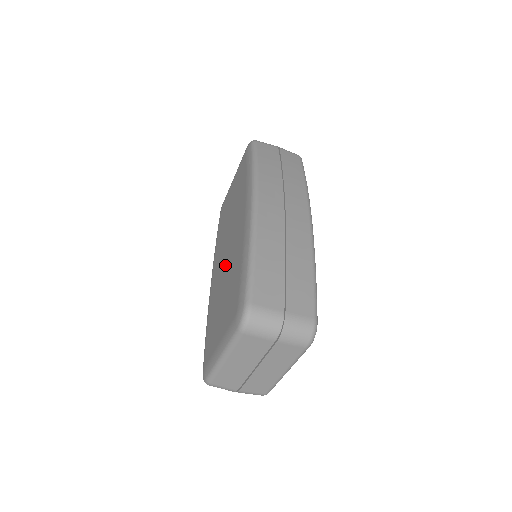
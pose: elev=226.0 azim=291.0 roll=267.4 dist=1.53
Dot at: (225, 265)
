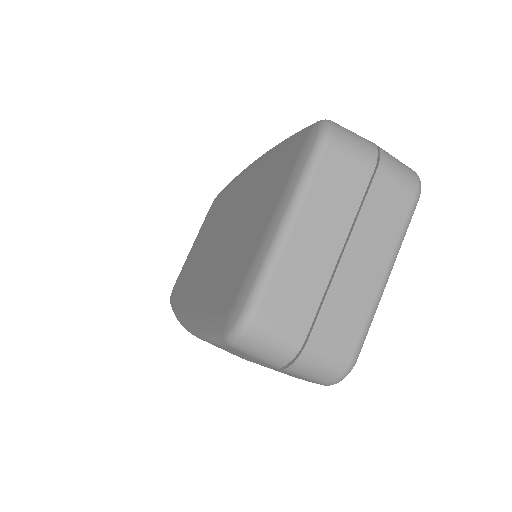
Dot at: (224, 236)
